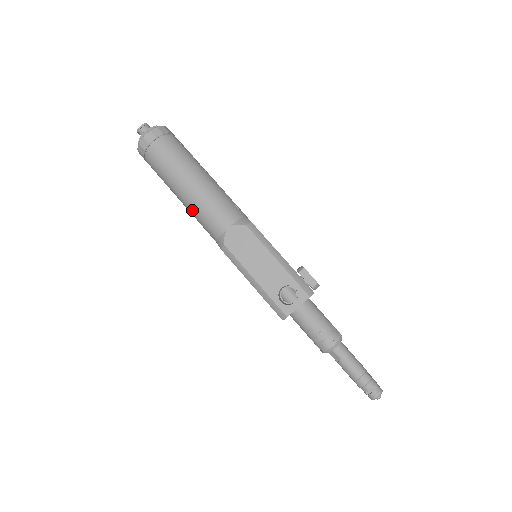
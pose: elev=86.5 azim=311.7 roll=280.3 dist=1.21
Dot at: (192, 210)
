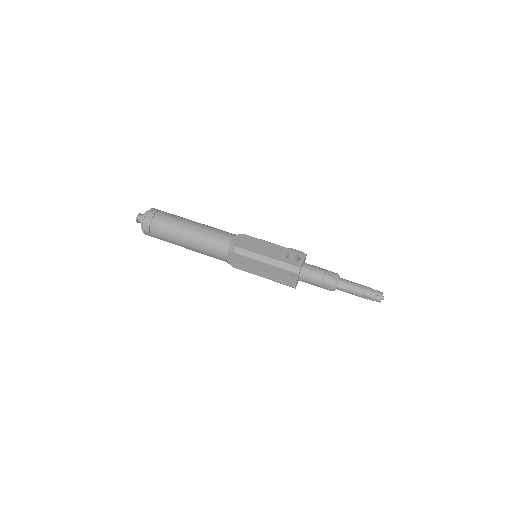
Dot at: (201, 241)
